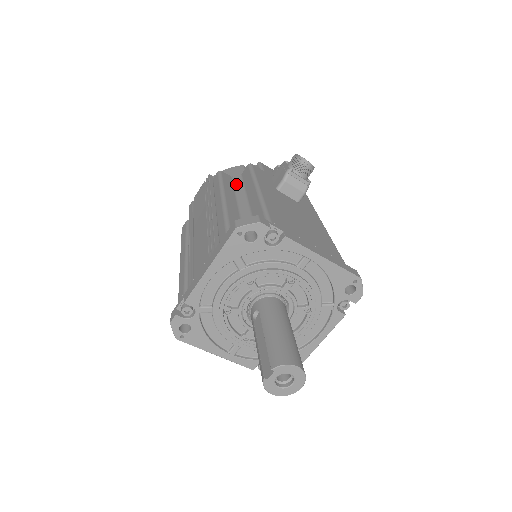
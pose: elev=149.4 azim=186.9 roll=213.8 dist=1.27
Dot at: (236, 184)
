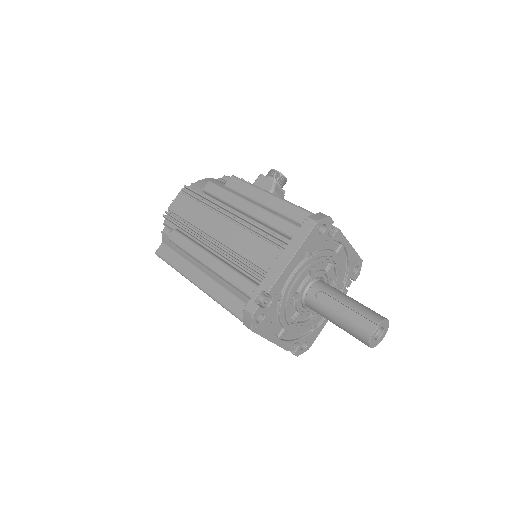
Dot at: occluded
